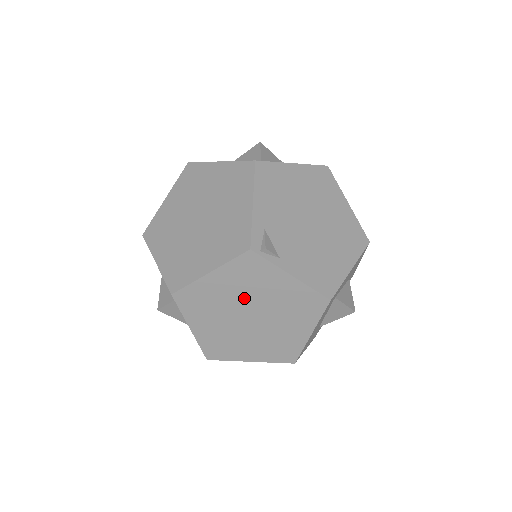
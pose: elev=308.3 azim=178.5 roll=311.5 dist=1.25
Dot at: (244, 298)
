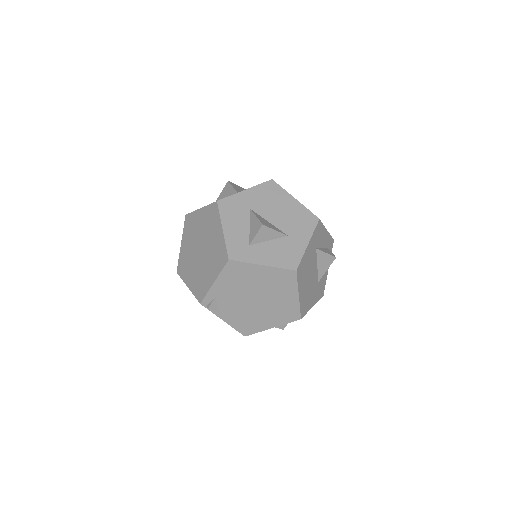
Dot at: occluded
